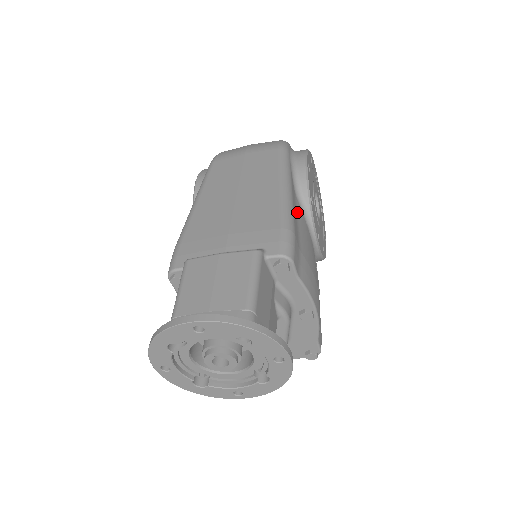
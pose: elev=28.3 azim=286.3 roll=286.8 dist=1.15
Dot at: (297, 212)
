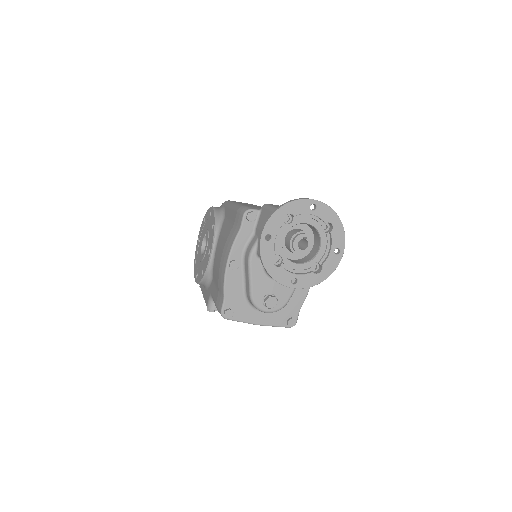
Dot at: occluded
